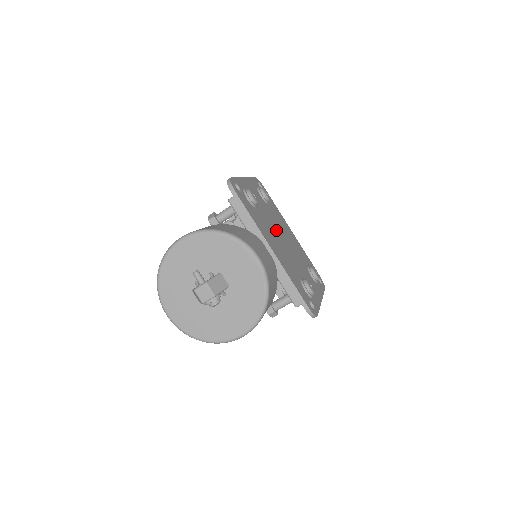
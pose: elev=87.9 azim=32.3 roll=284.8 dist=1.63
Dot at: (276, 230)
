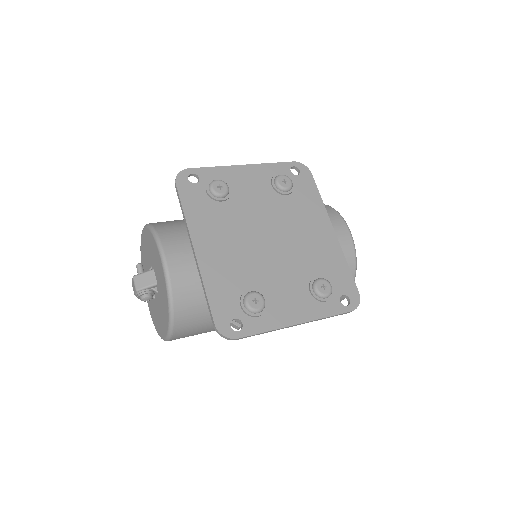
Dot at: (259, 227)
